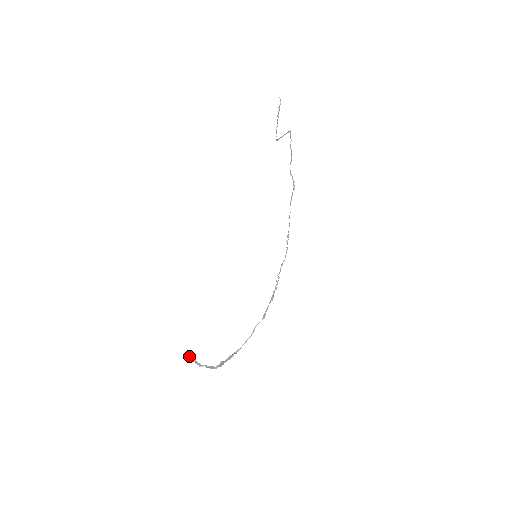
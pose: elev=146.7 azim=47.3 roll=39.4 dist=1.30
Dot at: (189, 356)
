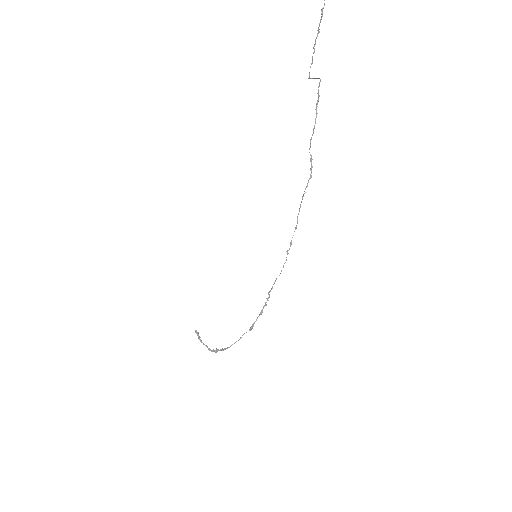
Dot at: (195, 330)
